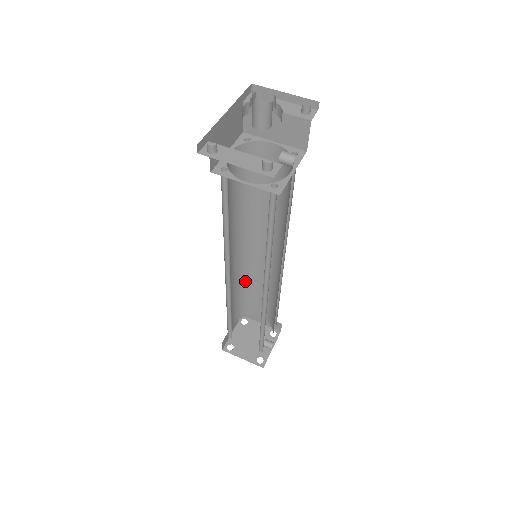
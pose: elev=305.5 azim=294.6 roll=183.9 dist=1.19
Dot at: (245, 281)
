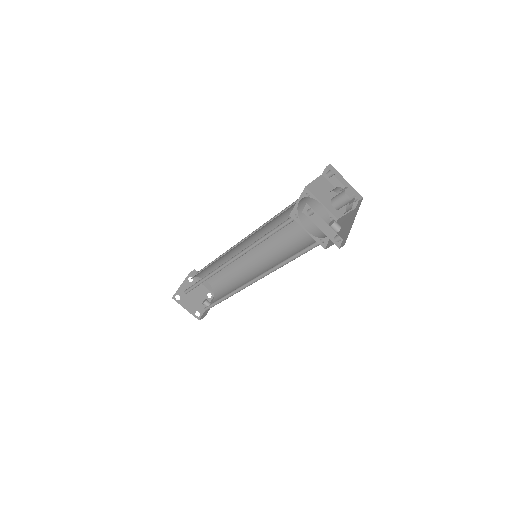
Dot at: (221, 259)
